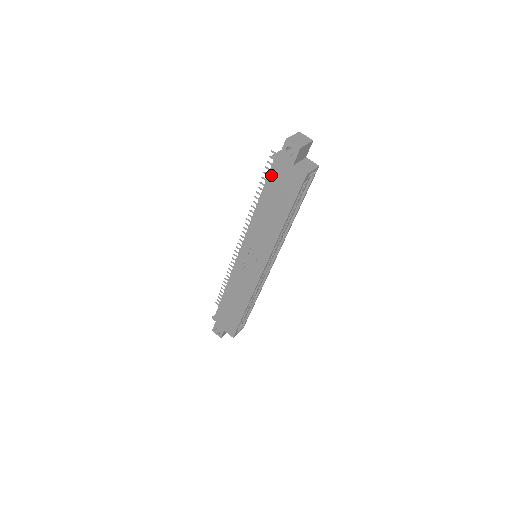
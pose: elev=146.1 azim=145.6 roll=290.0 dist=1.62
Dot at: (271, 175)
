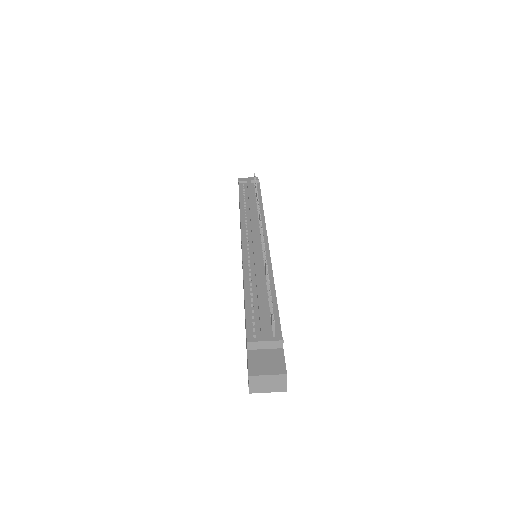
Dot at: (246, 329)
